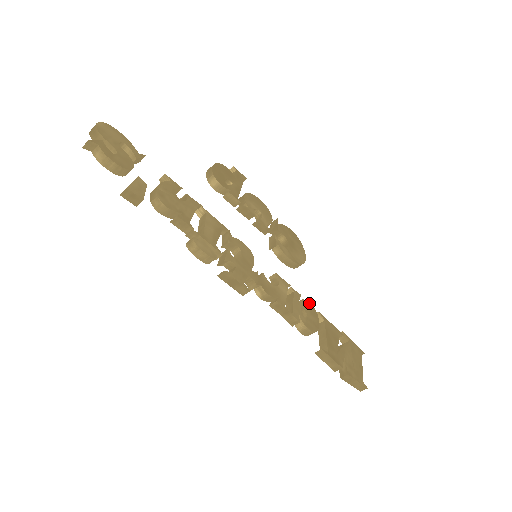
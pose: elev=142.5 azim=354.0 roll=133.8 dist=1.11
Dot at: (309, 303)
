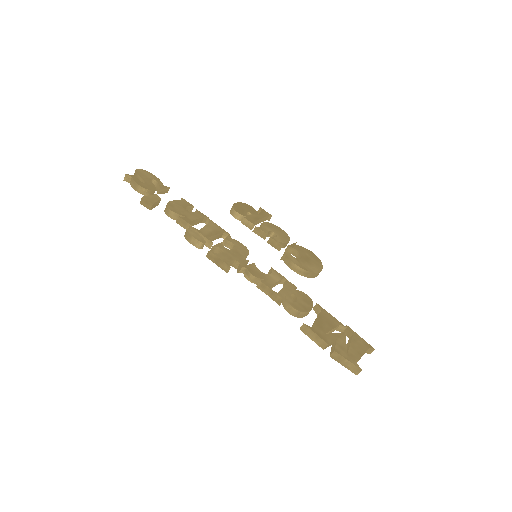
Dot at: (306, 295)
